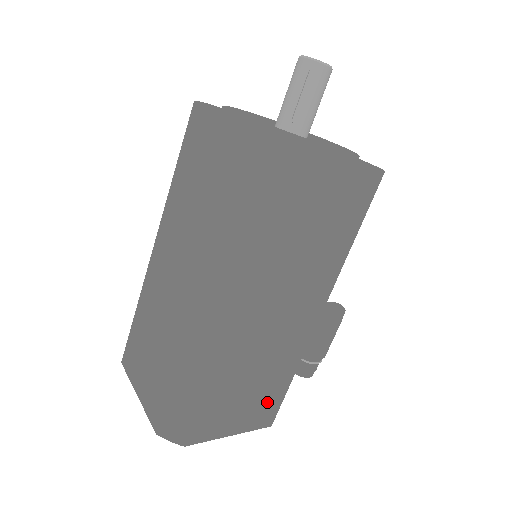
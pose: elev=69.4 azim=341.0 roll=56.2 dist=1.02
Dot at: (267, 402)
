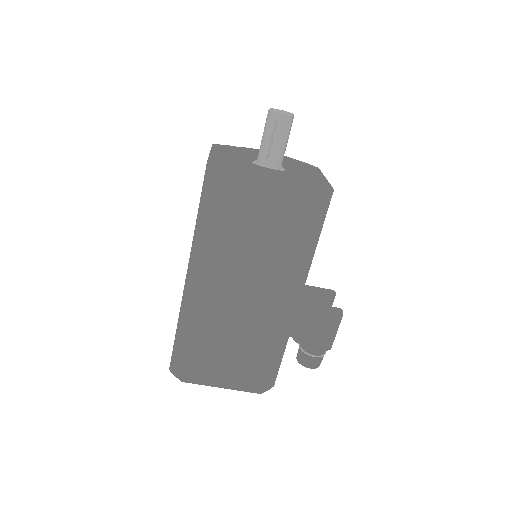
Dot at: (250, 369)
